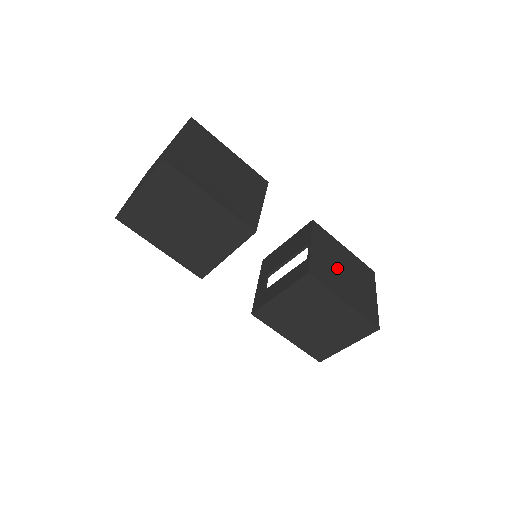
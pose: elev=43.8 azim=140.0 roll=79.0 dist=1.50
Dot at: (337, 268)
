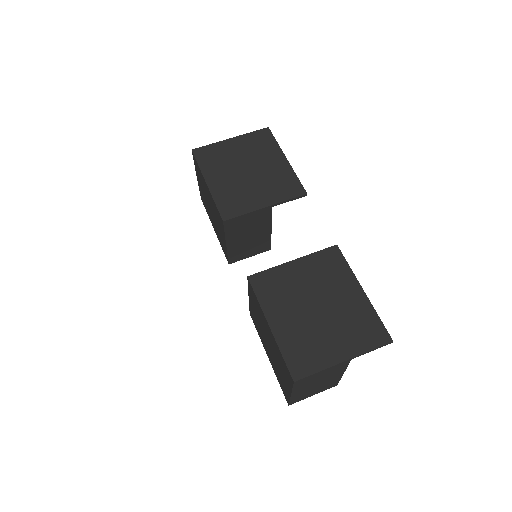
Dot at: (308, 297)
